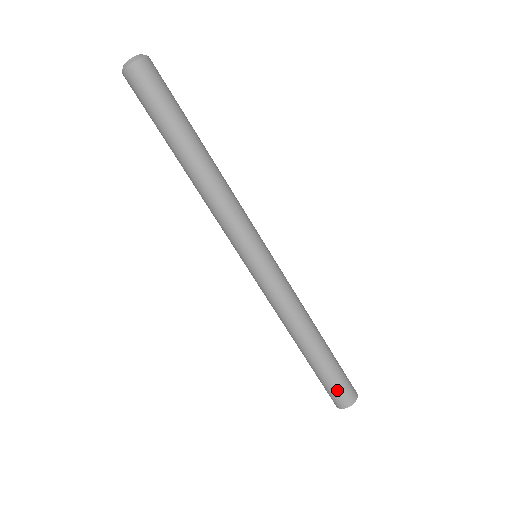
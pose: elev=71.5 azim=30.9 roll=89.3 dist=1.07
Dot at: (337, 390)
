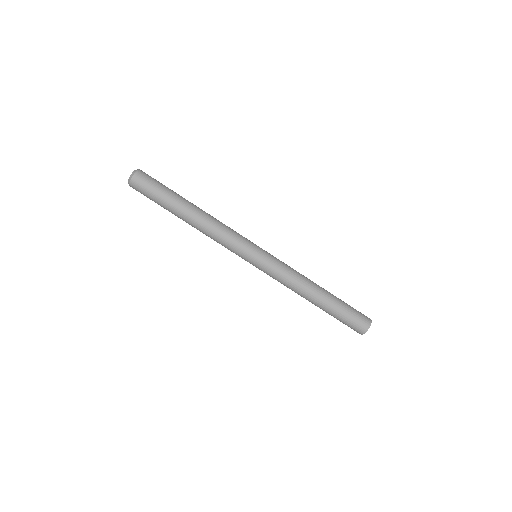
Dot at: (349, 325)
